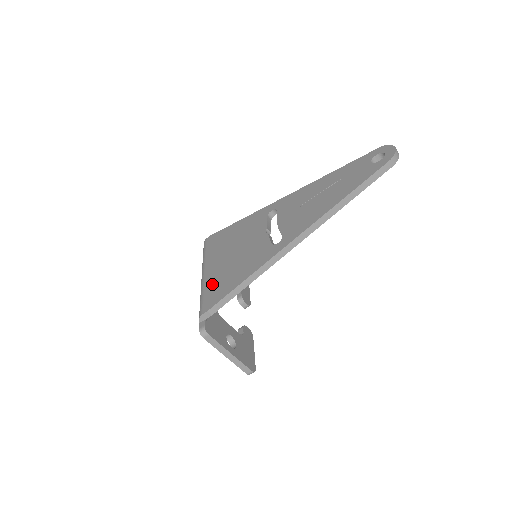
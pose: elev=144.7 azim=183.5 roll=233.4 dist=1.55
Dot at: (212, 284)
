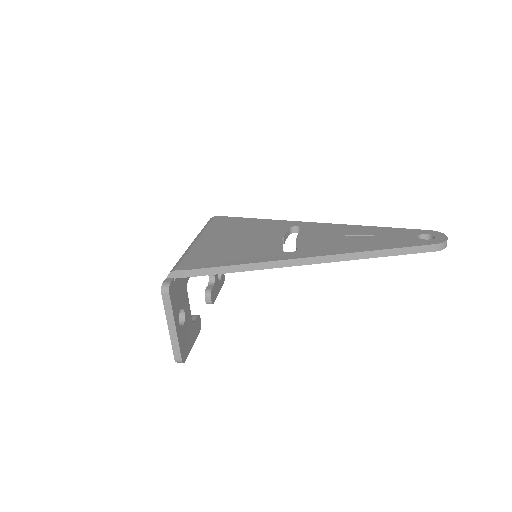
Dot at: (201, 252)
